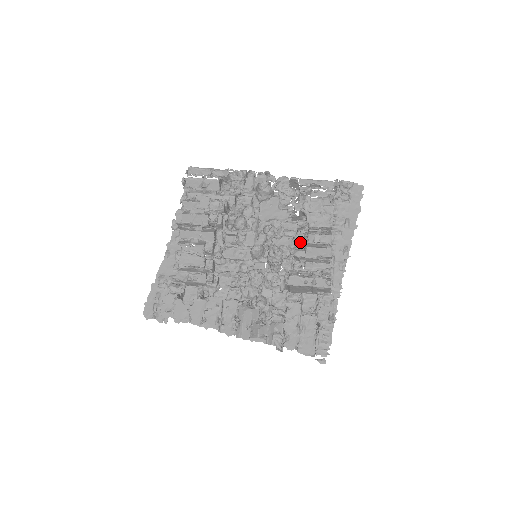
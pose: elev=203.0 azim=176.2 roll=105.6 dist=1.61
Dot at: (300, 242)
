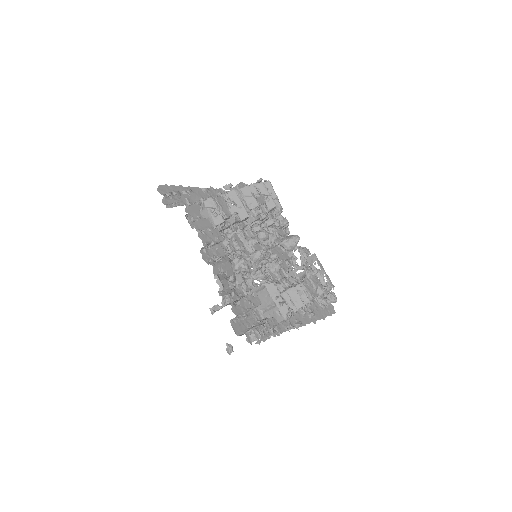
Dot at: (285, 284)
